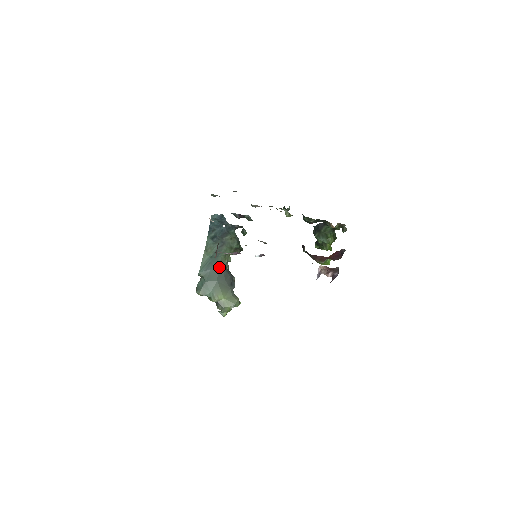
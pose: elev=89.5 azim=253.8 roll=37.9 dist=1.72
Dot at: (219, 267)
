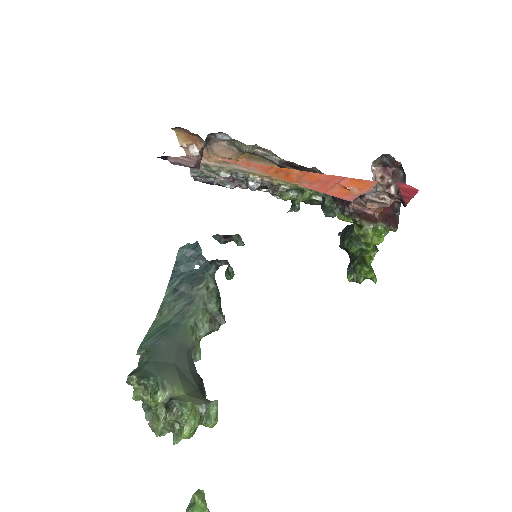
Dot at: (180, 343)
